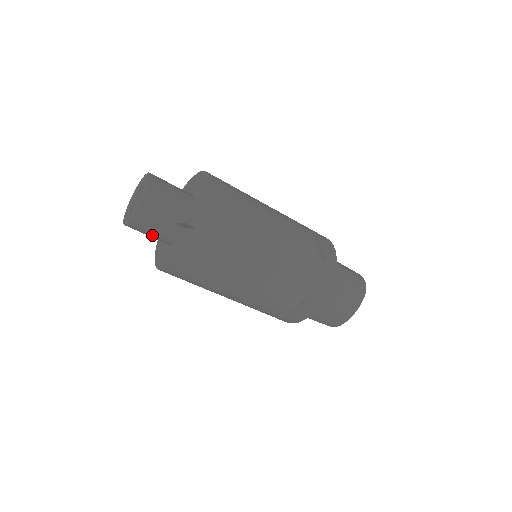
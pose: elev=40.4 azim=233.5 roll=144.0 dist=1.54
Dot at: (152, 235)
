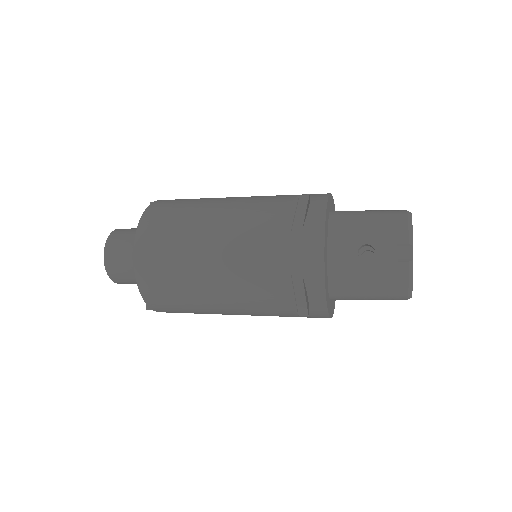
Dot at: occluded
